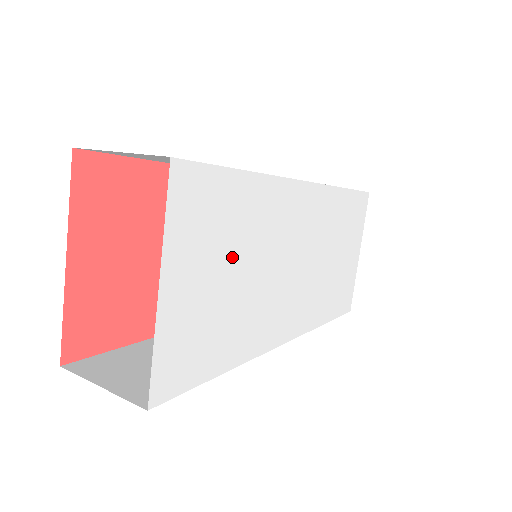
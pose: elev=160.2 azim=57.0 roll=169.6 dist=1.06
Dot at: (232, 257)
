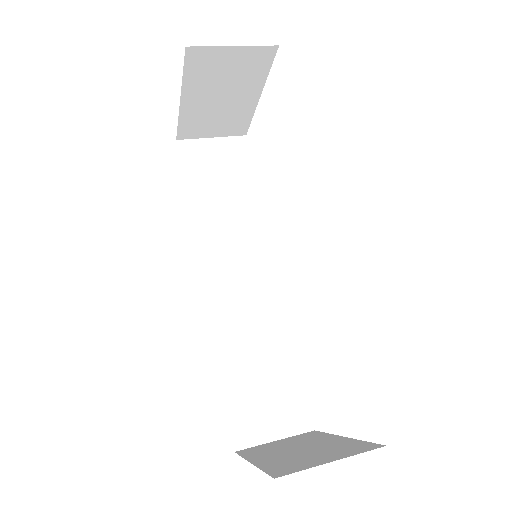
Dot at: occluded
